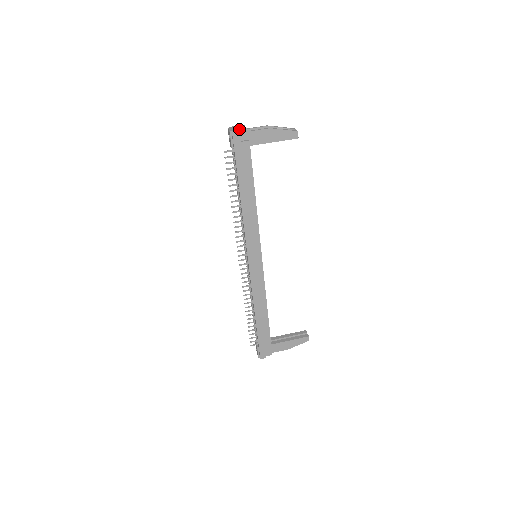
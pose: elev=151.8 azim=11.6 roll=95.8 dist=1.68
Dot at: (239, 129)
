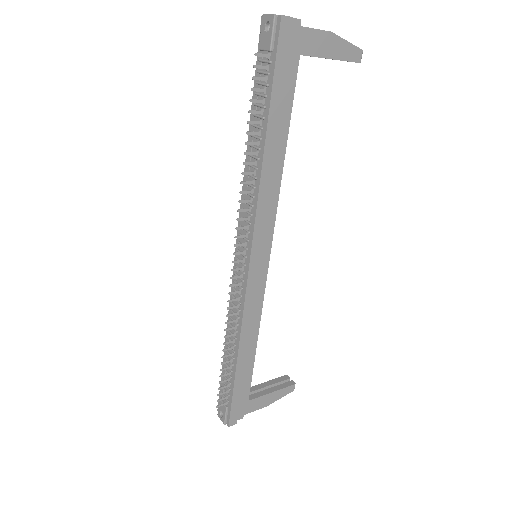
Dot at: (289, 16)
